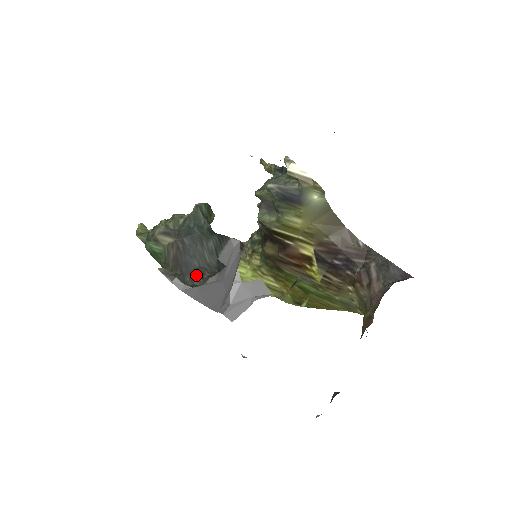
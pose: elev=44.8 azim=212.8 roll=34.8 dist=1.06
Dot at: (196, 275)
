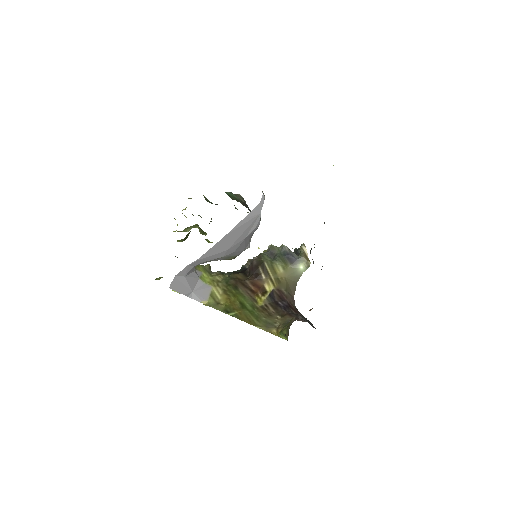
Dot at: occluded
